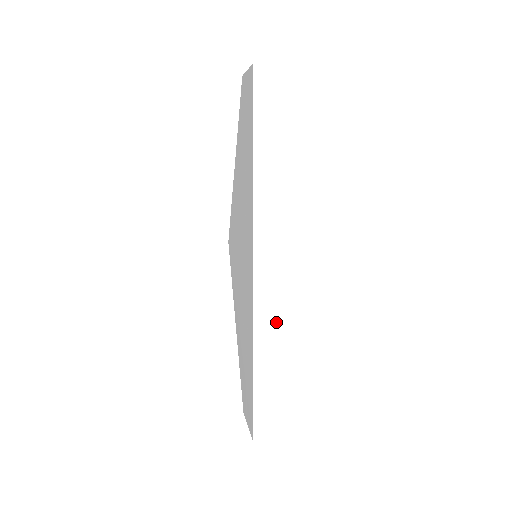
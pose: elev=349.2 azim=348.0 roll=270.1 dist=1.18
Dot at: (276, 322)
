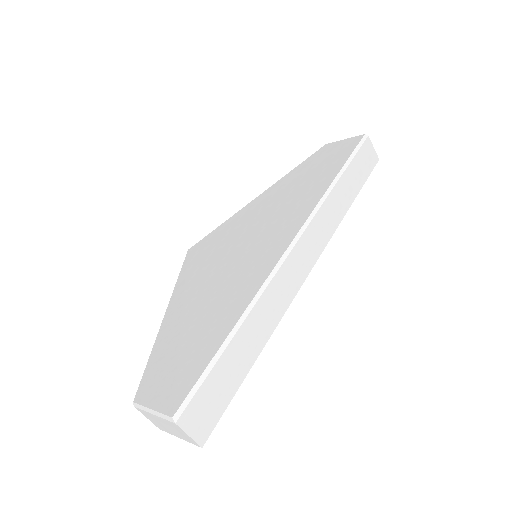
Dot at: (276, 304)
